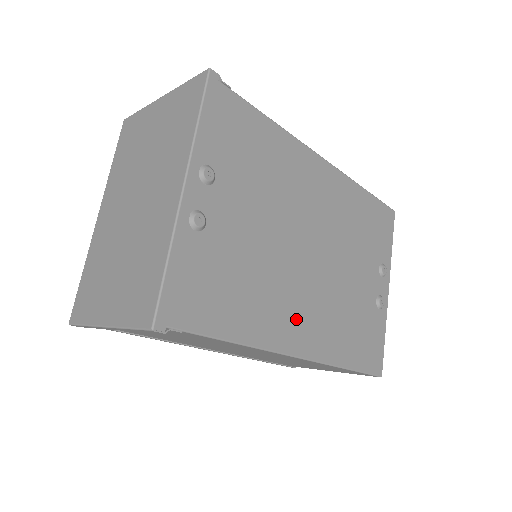
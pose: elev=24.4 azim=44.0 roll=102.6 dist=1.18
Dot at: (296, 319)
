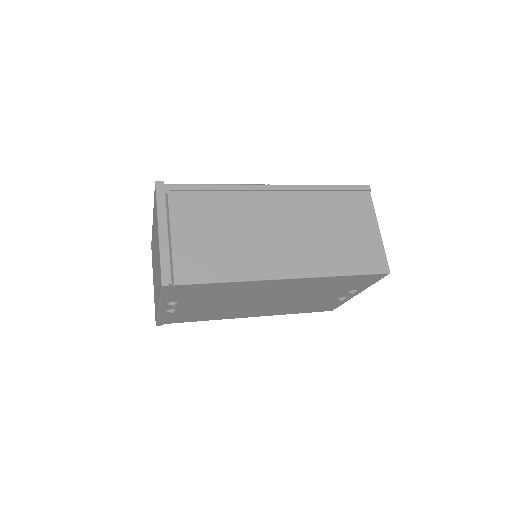
Dot at: (249, 313)
